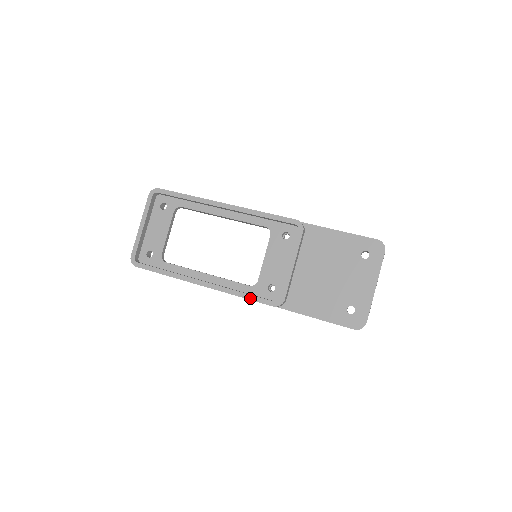
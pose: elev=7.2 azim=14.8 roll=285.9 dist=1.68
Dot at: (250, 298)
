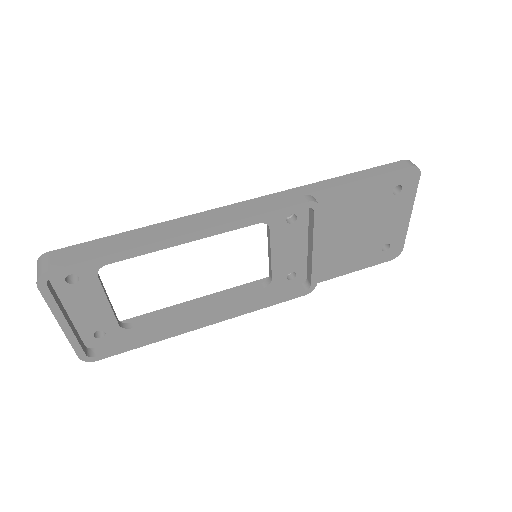
Dot at: (275, 303)
